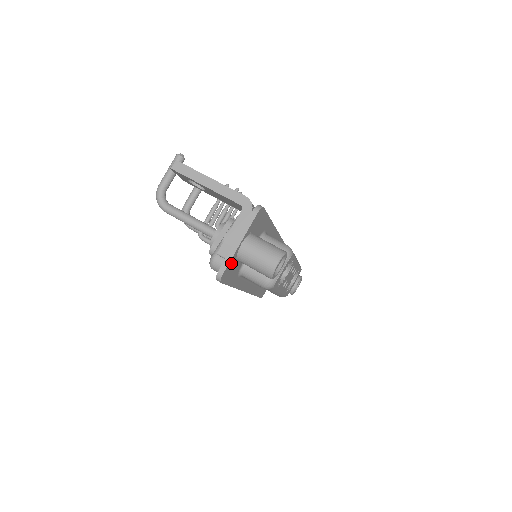
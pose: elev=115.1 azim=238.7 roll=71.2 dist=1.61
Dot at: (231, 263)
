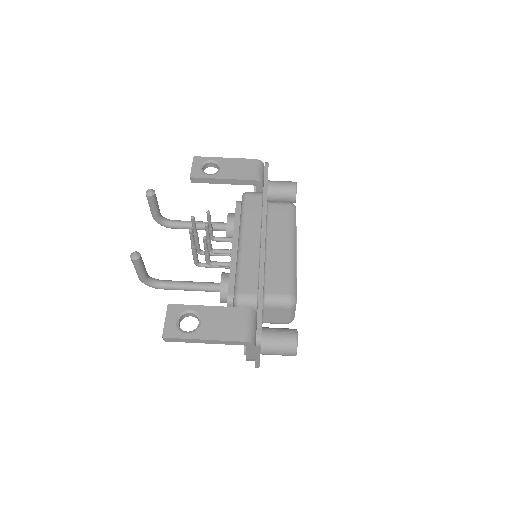
Dot at: occluded
